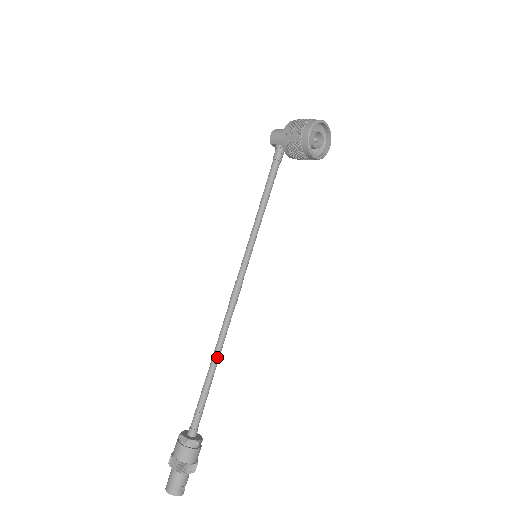
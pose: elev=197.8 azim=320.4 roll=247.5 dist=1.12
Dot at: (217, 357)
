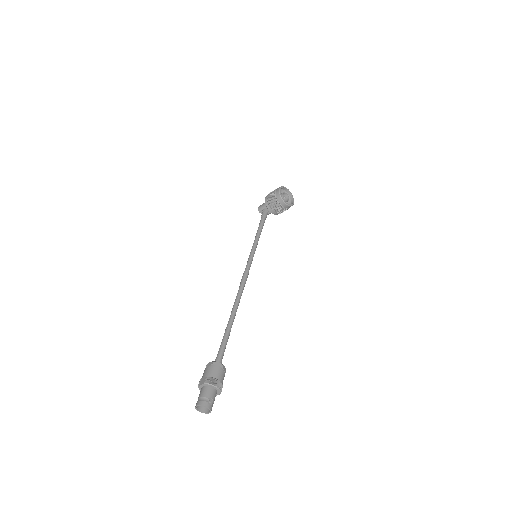
Dot at: (234, 313)
